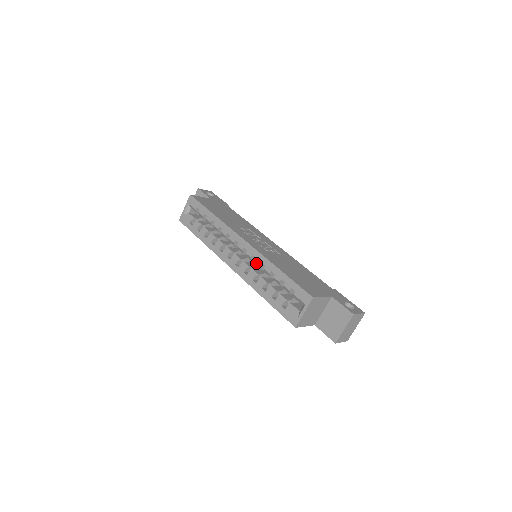
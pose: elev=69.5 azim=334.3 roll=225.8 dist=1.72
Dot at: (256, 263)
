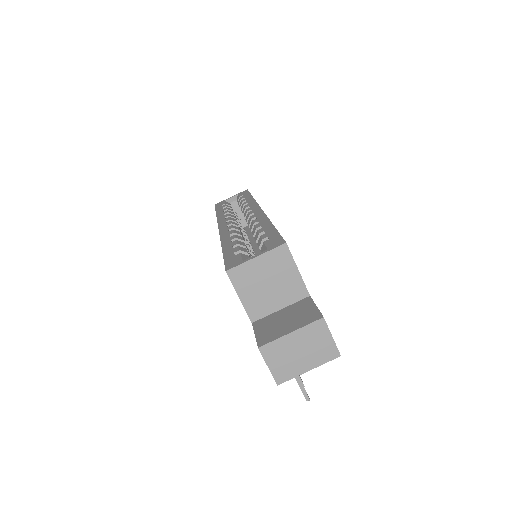
Dot at: (251, 224)
